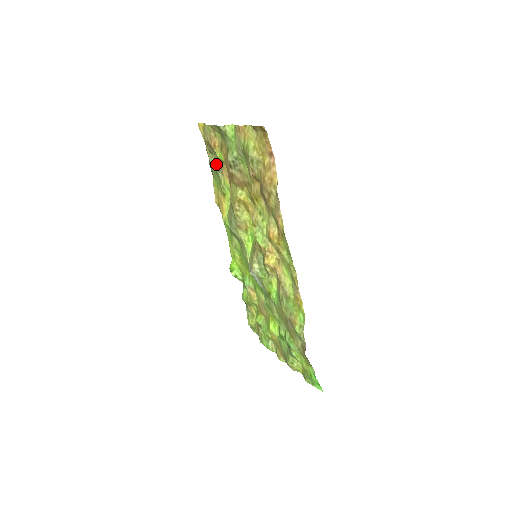
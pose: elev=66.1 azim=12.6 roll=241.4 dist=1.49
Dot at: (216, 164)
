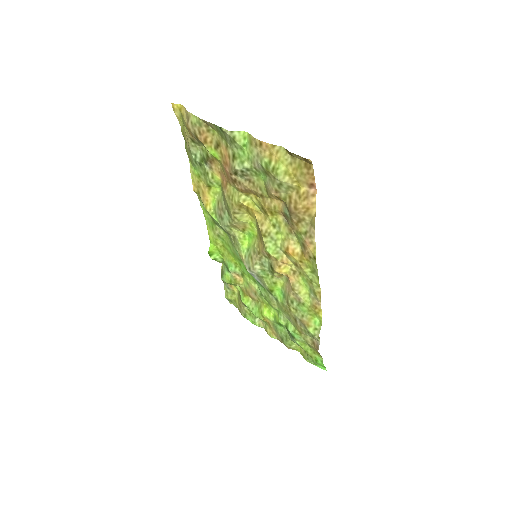
Dot at: (201, 155)
